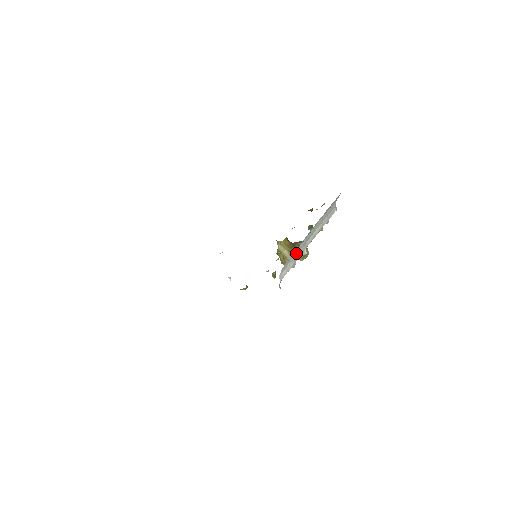
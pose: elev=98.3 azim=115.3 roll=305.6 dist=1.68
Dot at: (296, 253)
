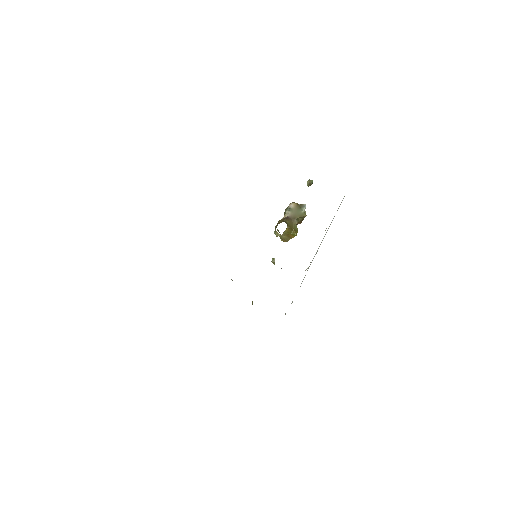
Dot at: (301, 283)
